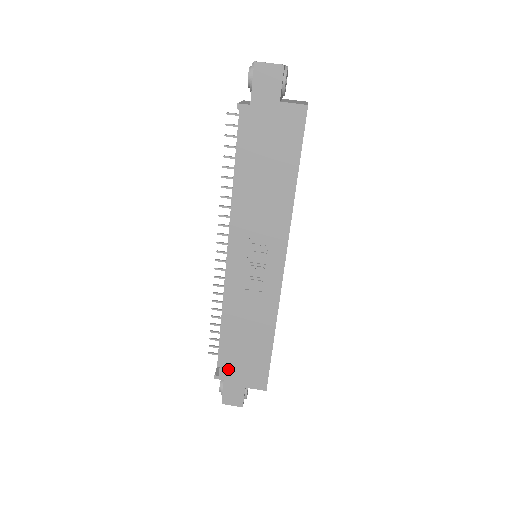
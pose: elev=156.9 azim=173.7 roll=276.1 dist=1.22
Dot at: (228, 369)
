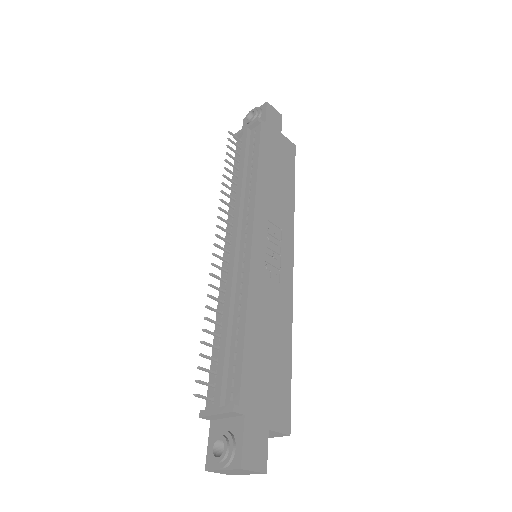
Dot at: (250, 393)
